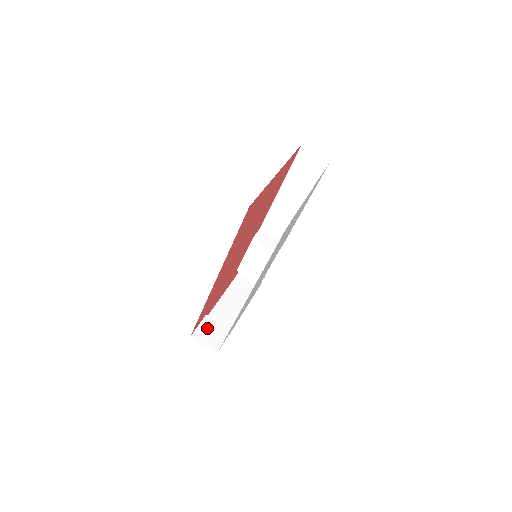
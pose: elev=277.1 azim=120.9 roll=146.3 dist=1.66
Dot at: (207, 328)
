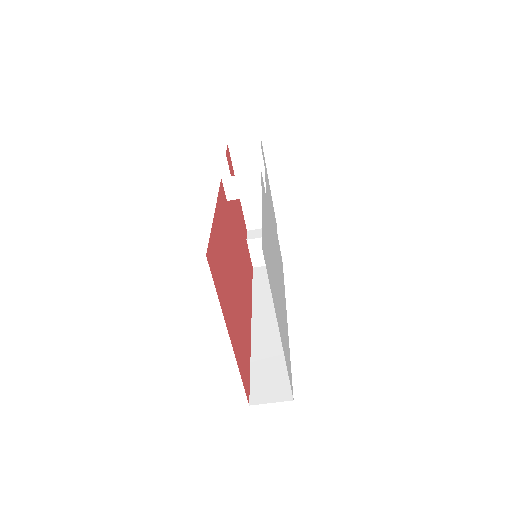
Dot at: (258, 251)
